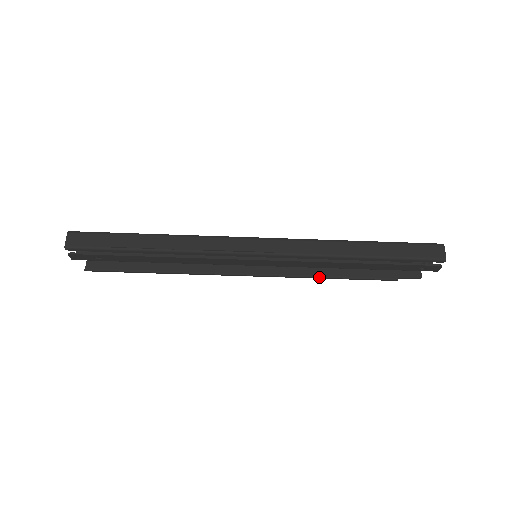
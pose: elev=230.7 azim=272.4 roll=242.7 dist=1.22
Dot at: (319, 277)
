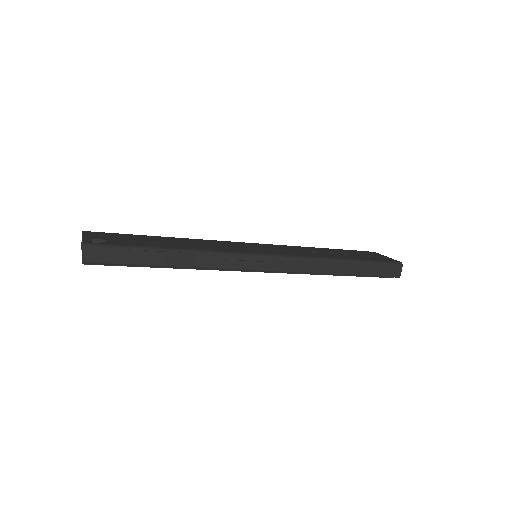
Dot at: occluded
